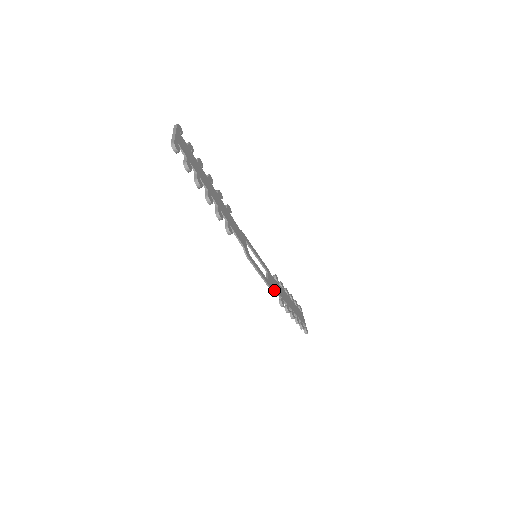
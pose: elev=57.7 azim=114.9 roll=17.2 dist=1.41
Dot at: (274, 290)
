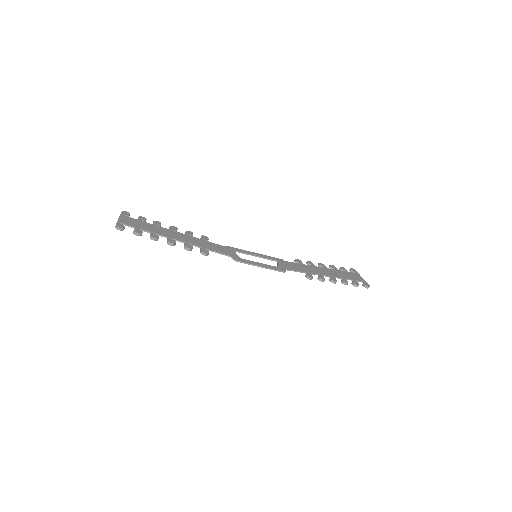
Dot at: occluded
